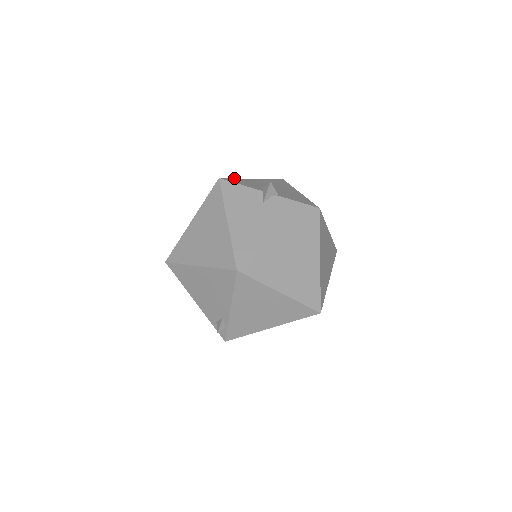
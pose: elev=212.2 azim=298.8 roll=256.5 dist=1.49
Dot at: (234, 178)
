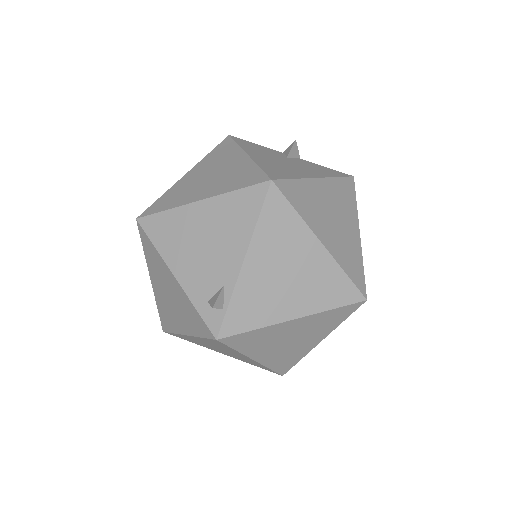
Dot at: occluded
